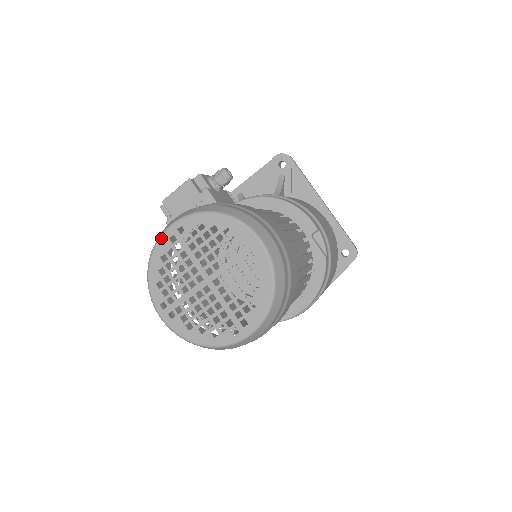
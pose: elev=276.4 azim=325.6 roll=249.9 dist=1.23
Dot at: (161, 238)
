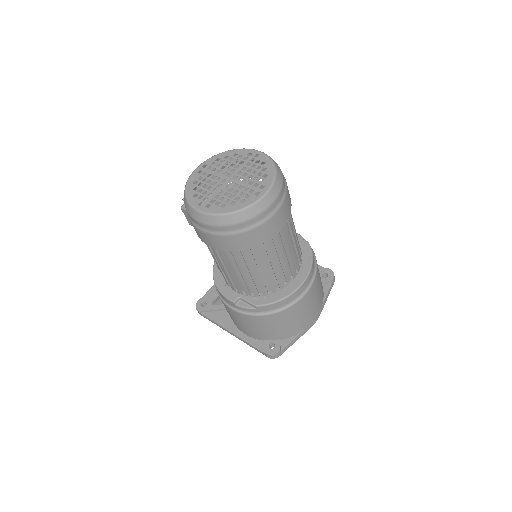
Dot at: (191, 175)
